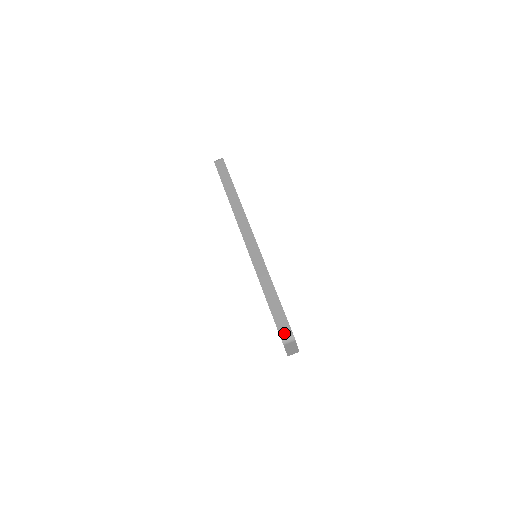
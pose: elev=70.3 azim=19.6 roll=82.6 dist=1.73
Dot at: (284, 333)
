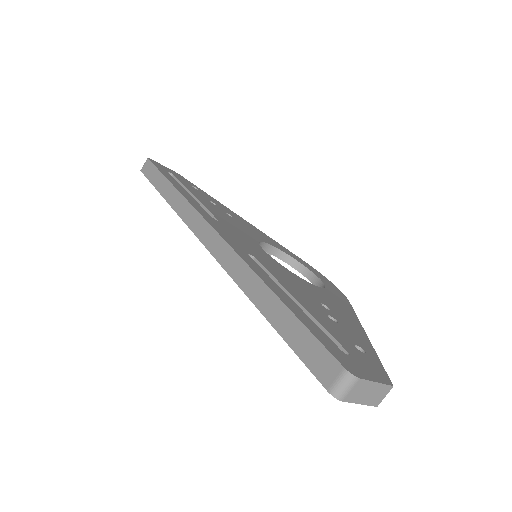
Dot at: (328, 376)
